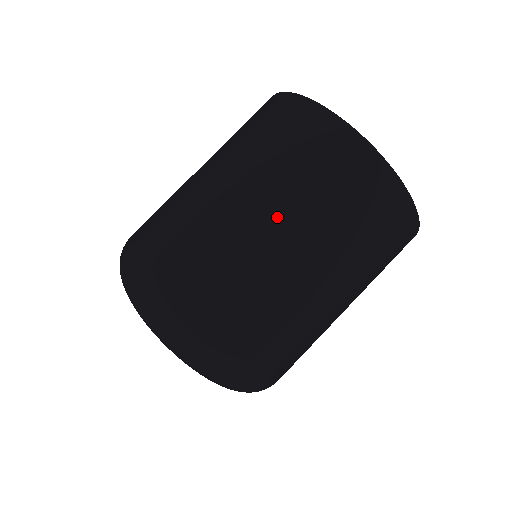
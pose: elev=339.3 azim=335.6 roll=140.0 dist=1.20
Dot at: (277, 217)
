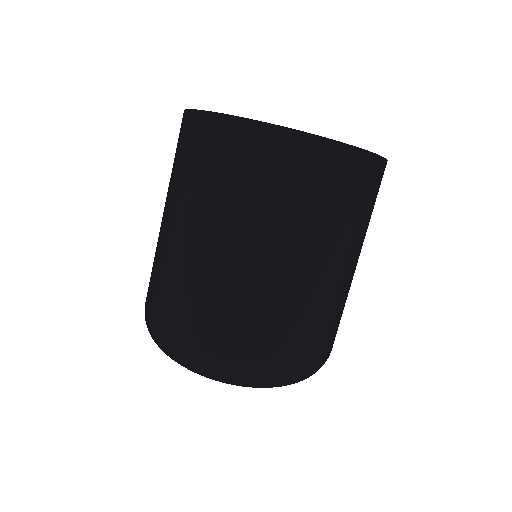
Dot at: (244, 244)
